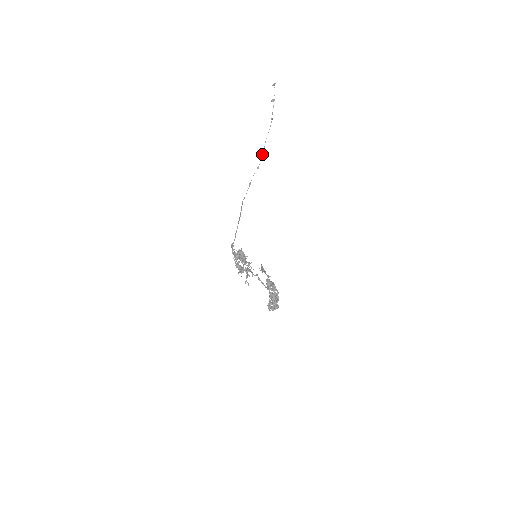
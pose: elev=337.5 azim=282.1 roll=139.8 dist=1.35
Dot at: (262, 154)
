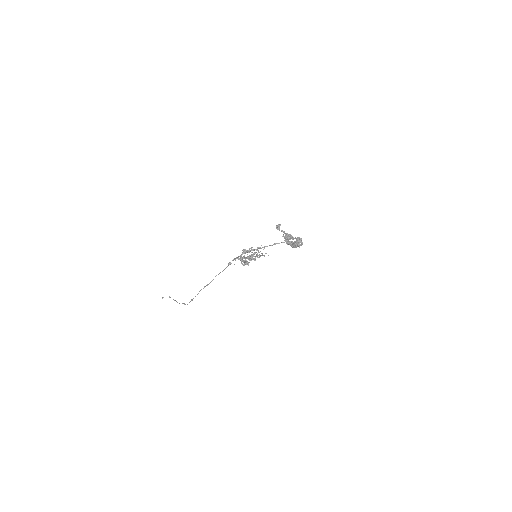
Dot at: (184, 303)
